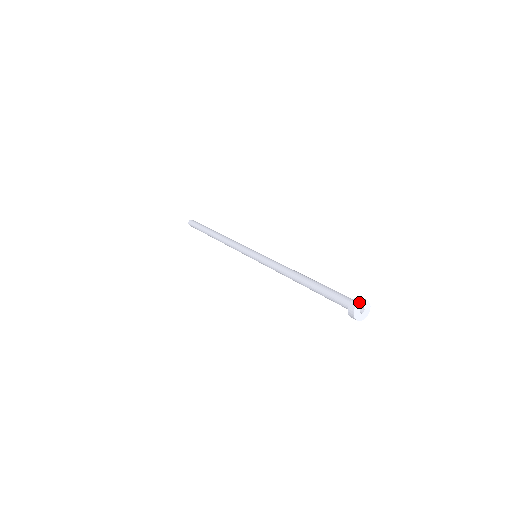
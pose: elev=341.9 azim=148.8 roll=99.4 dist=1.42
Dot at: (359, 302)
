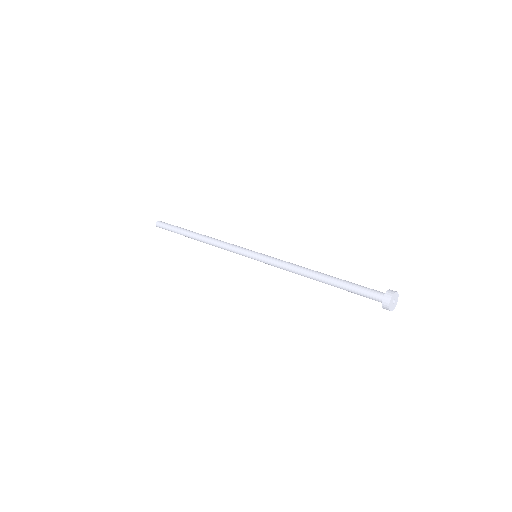
Dot at: (393, 294)
